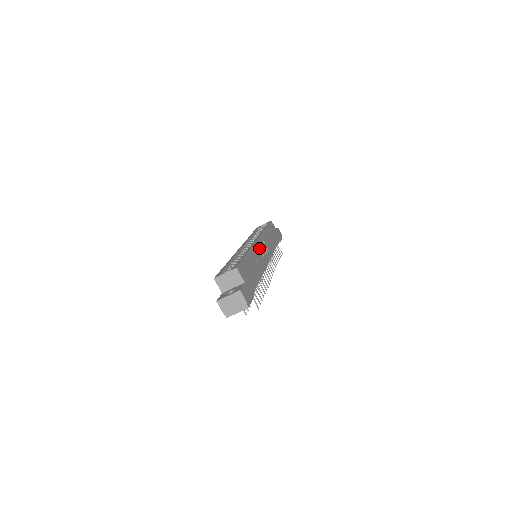
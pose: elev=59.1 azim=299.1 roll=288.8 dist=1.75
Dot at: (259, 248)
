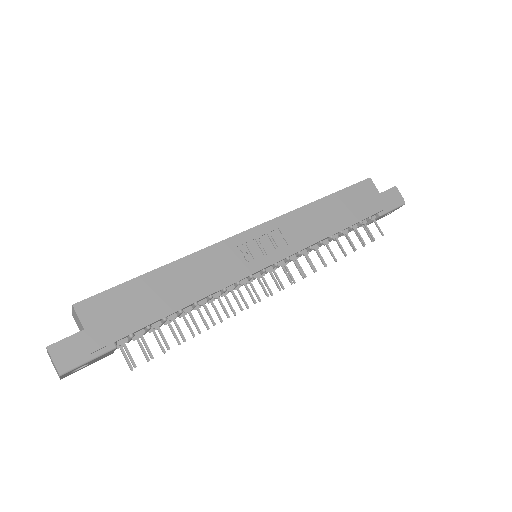
Dot at: (240, 247)
